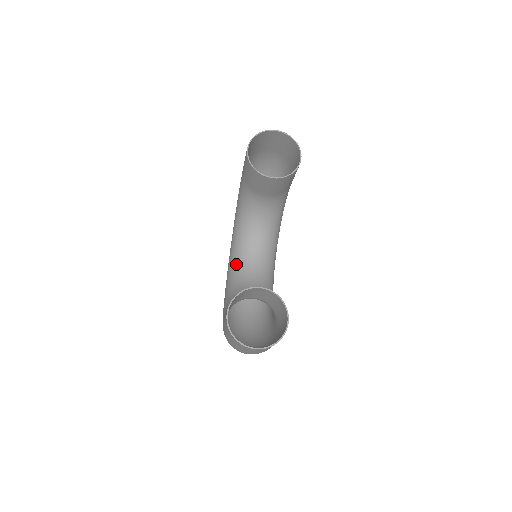
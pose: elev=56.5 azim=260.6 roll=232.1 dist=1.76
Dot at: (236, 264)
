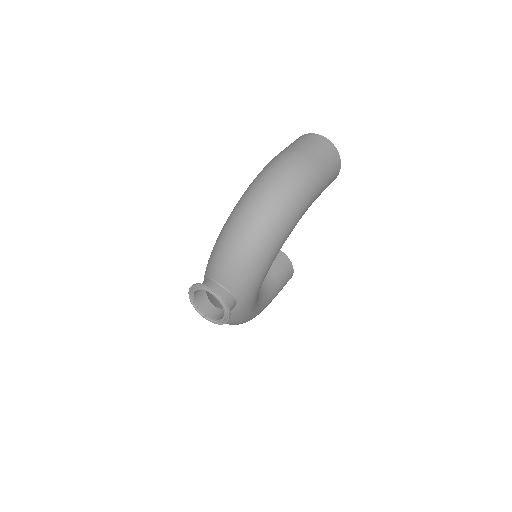
Dot at: occluded
